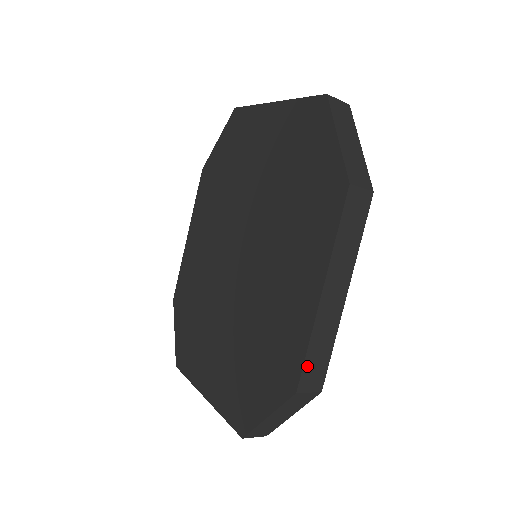
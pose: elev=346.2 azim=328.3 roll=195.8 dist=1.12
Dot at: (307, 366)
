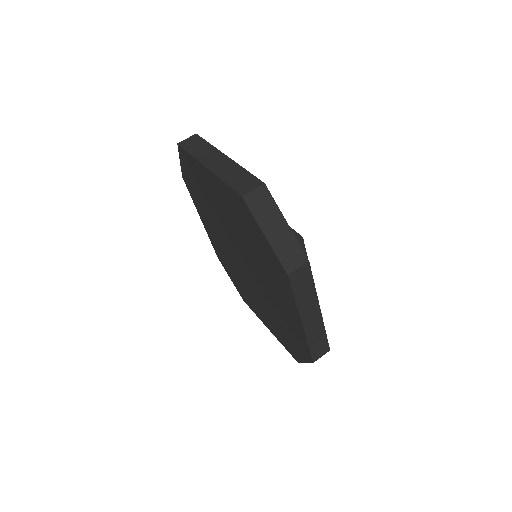
Dot at: (313, 351)
